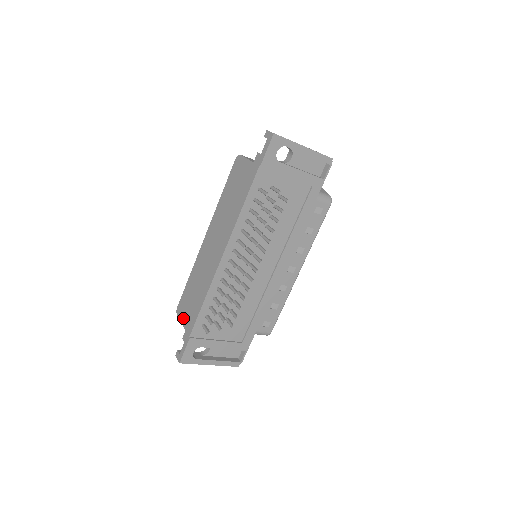
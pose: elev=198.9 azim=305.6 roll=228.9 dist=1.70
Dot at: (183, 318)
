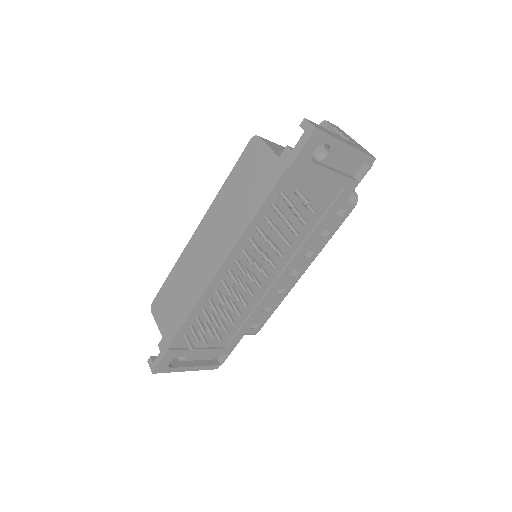
Dot at: (160, 321)
